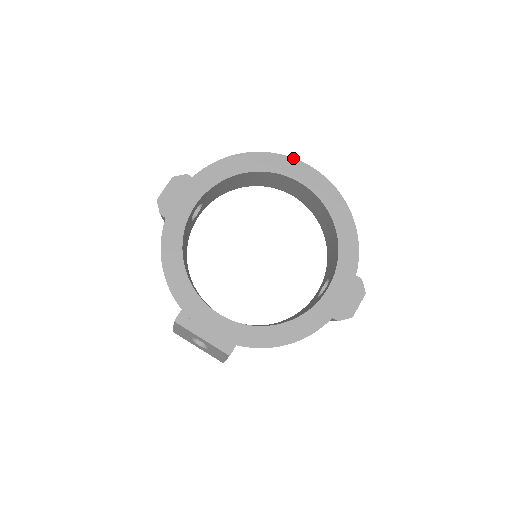
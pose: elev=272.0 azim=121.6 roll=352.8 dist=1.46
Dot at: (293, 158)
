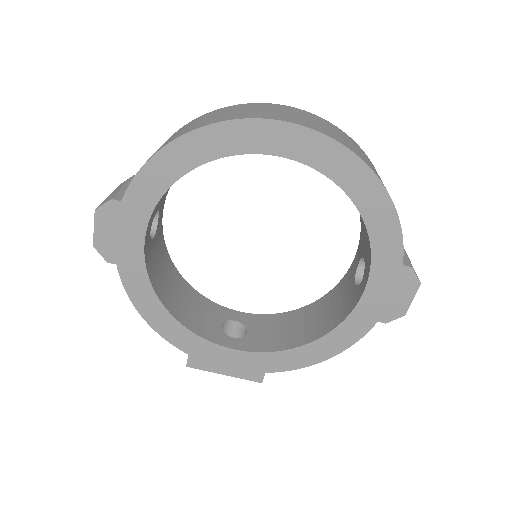
Dot at: (259, 119)
